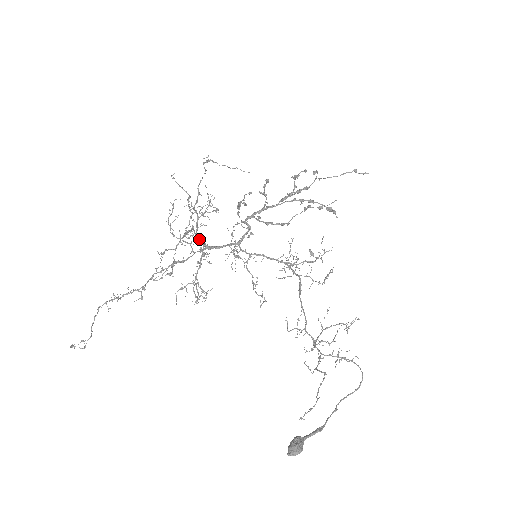
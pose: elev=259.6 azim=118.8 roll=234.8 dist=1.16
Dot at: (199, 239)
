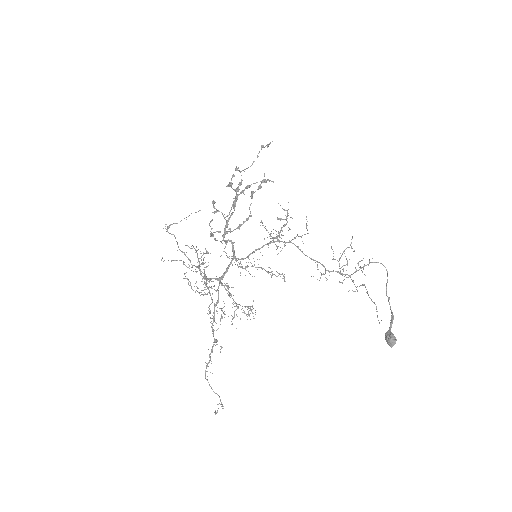
Dot at: (211, 279)
